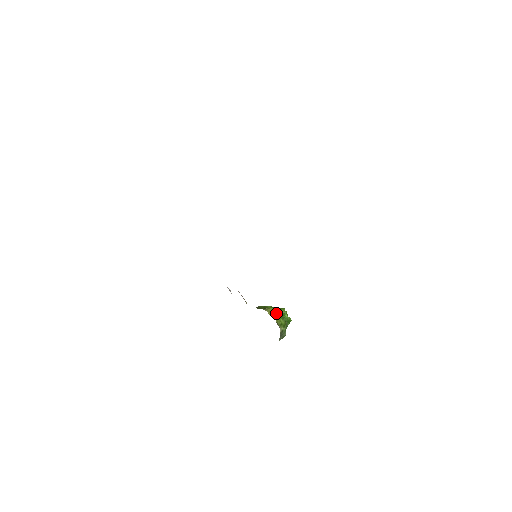
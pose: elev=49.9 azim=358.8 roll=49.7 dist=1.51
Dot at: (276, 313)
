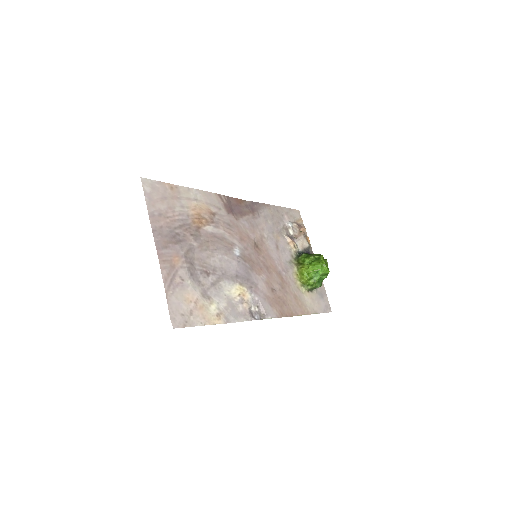
Dot at: (303, 276)
